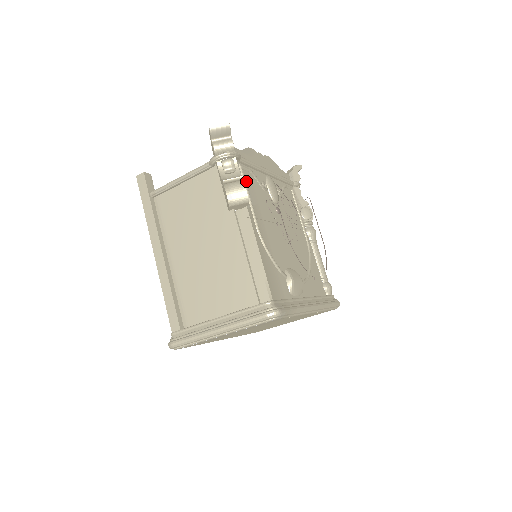
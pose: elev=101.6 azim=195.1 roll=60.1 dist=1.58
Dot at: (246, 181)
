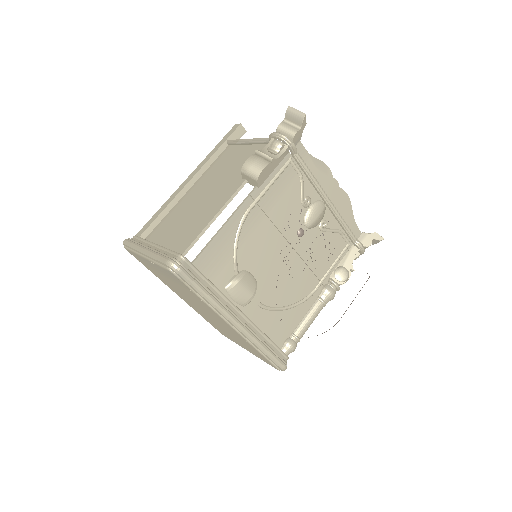
Dot at: (284, 175)
